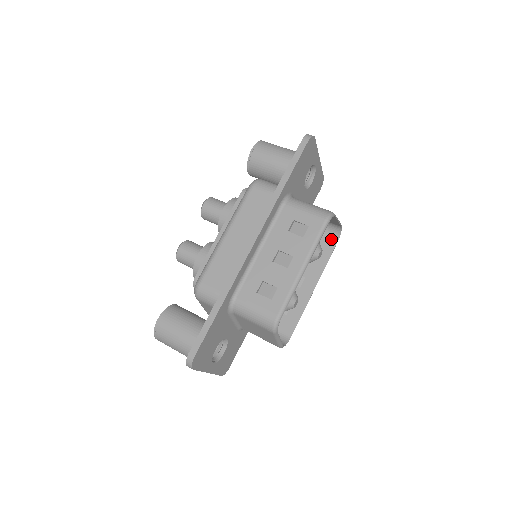
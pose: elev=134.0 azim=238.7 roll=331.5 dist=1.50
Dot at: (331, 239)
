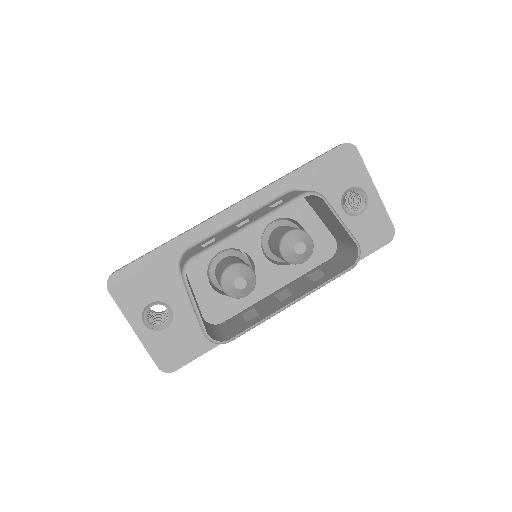
Dot at: (347, 265)
